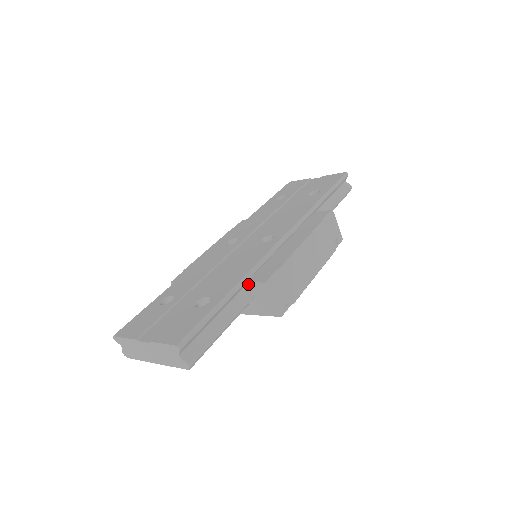
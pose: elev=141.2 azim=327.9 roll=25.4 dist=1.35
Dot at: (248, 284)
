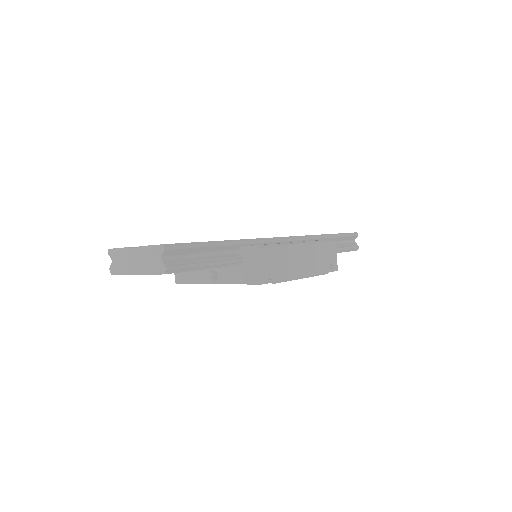
Dot at: (242, 248)
